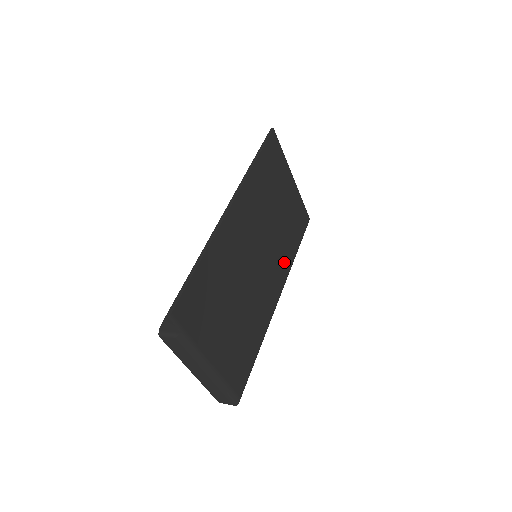
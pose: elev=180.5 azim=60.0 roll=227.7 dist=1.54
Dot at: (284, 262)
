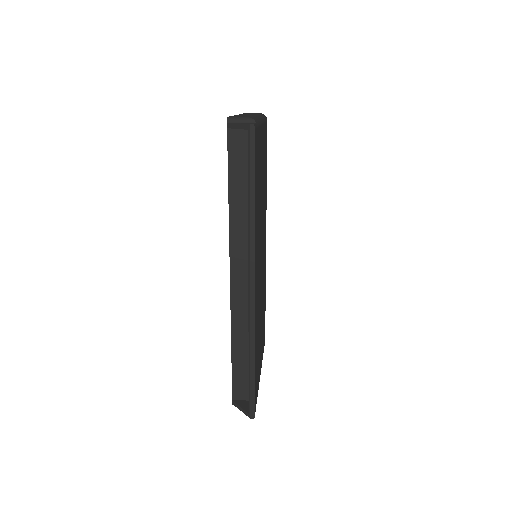
Dot at: (265, 212)
